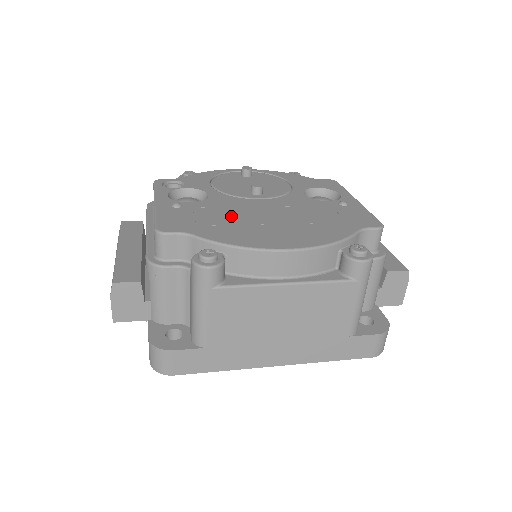
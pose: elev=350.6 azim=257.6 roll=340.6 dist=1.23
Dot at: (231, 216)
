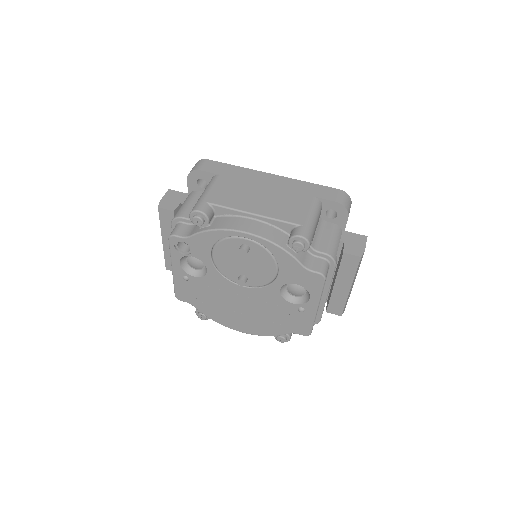
Dot at: (217, 299)
